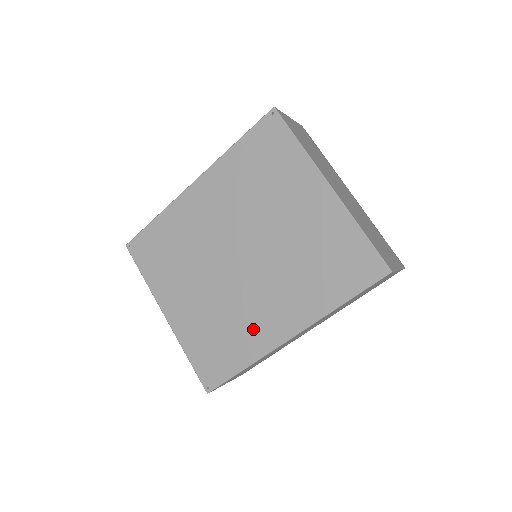
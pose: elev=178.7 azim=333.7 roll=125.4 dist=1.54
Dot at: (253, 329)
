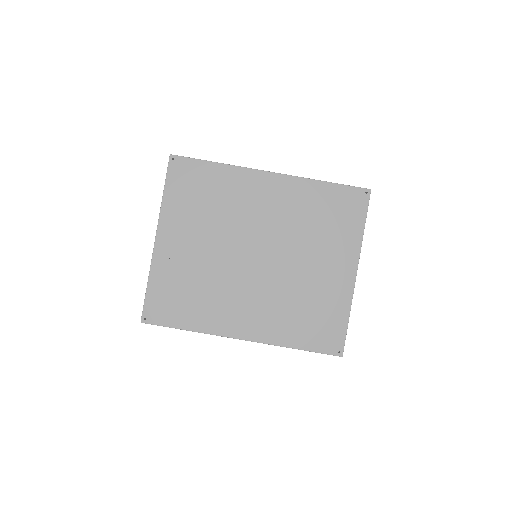
Dot at: (221, 311)
